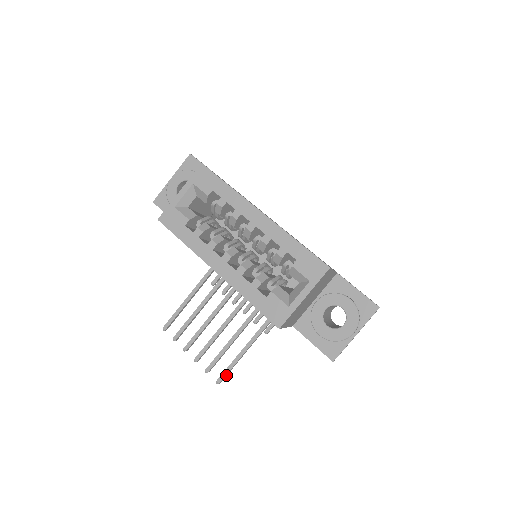
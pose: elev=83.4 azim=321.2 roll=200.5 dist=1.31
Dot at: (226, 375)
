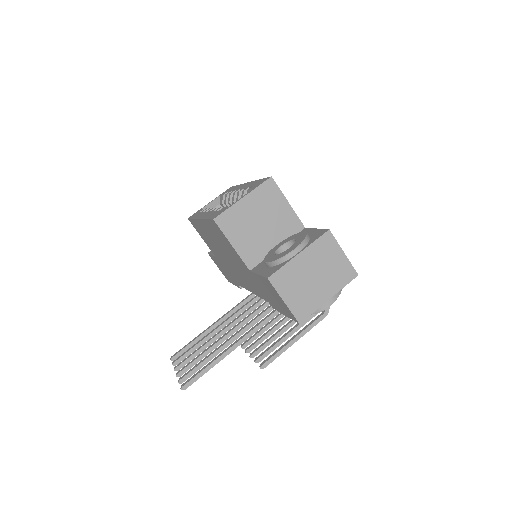
Dot at: (194, 380)
